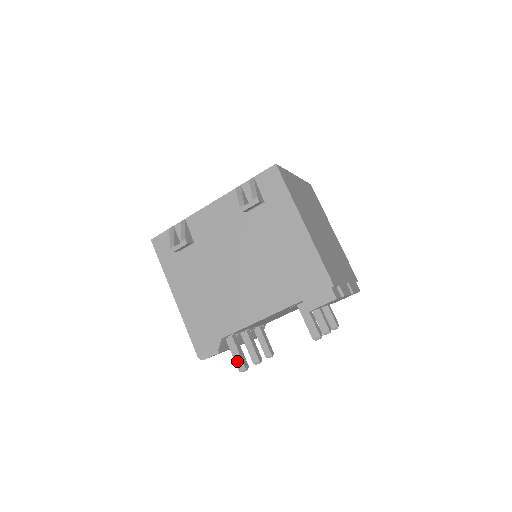
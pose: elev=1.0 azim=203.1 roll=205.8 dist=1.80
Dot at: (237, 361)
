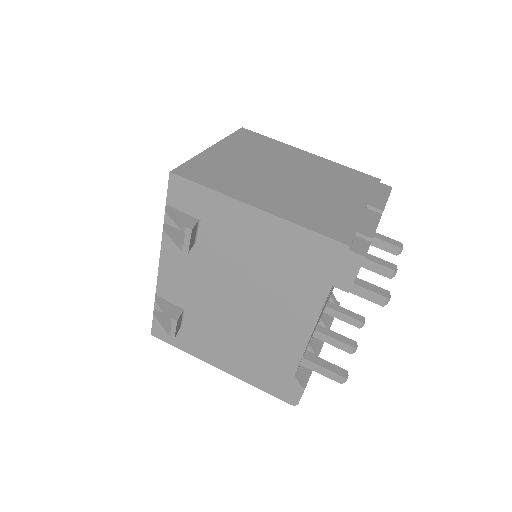
Dot at: (330, 377)
